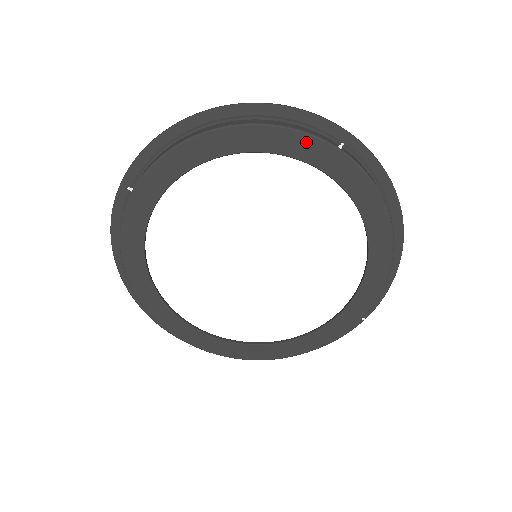
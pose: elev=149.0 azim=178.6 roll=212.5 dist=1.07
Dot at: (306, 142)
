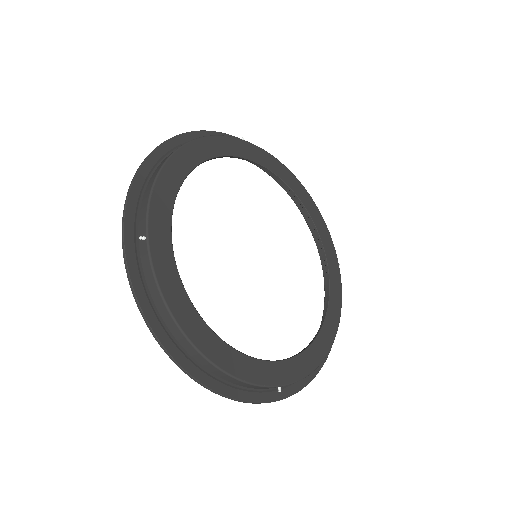
Dot at: (227, 142)
